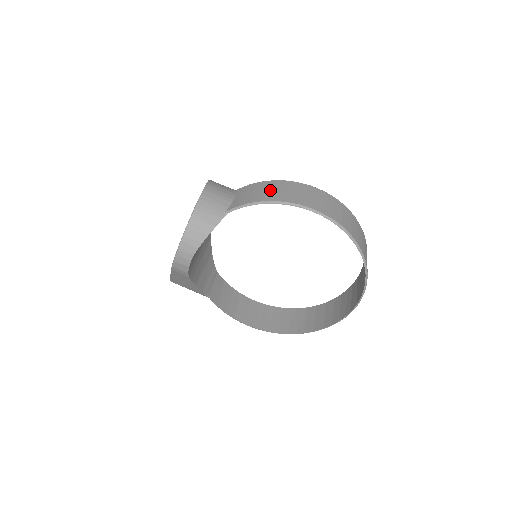
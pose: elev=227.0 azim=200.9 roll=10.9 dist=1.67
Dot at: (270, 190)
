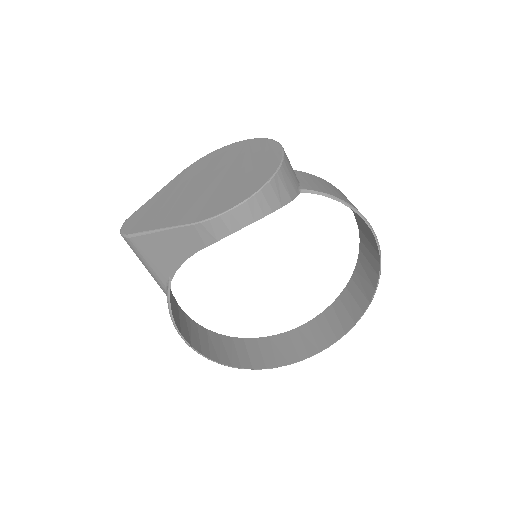
Dot at: (339, 192)
